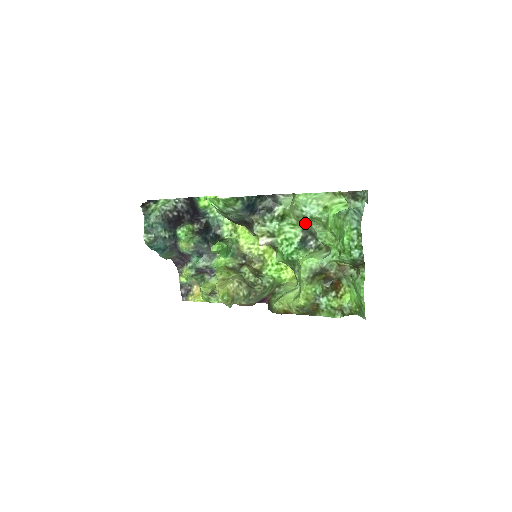
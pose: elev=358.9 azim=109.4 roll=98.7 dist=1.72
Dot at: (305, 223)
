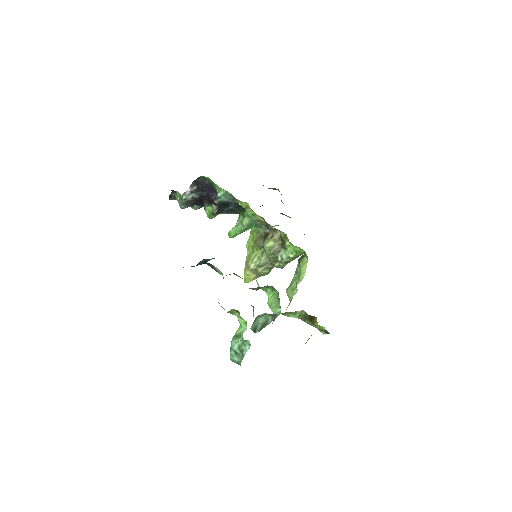
Dot at: occluded
